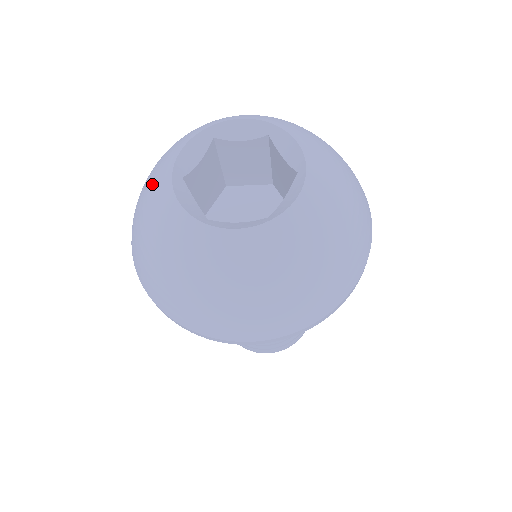
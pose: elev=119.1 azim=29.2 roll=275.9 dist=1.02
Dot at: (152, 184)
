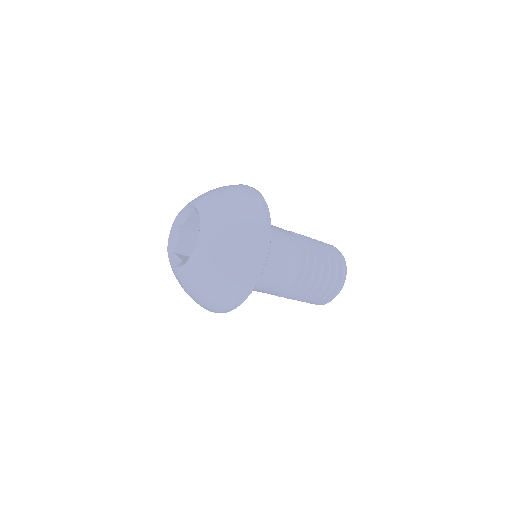
Dot at: occluded
